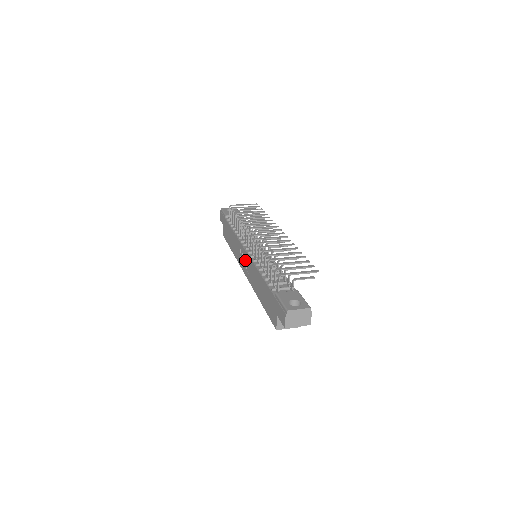
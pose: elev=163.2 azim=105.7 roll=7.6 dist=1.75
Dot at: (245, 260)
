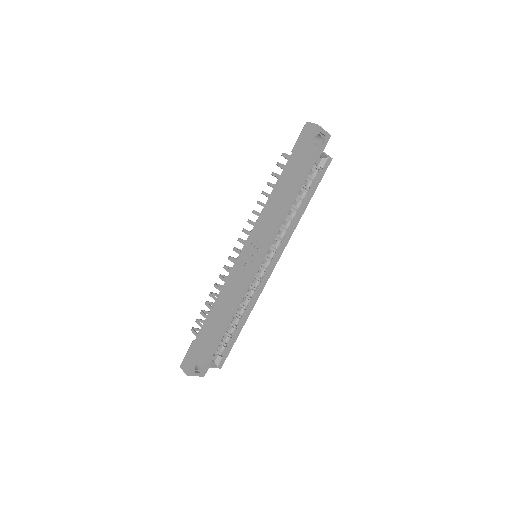
Dot at: (250, 253)
